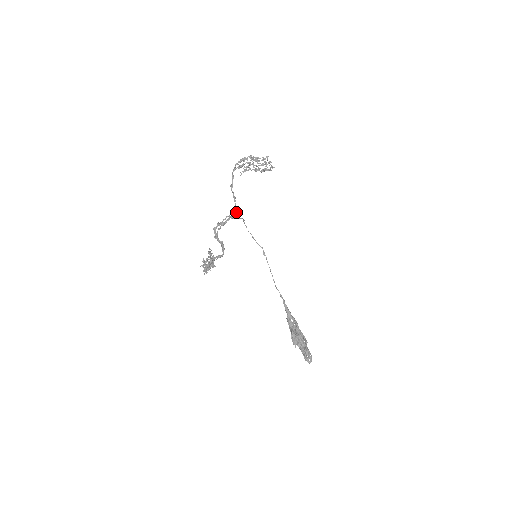
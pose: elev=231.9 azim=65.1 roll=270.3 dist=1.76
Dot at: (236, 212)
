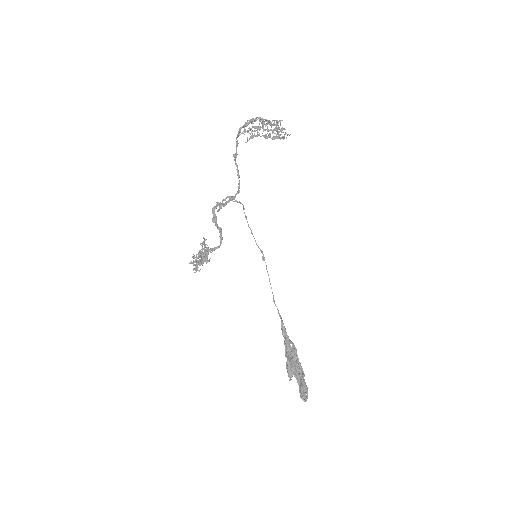
Dot at: (238, 192)
